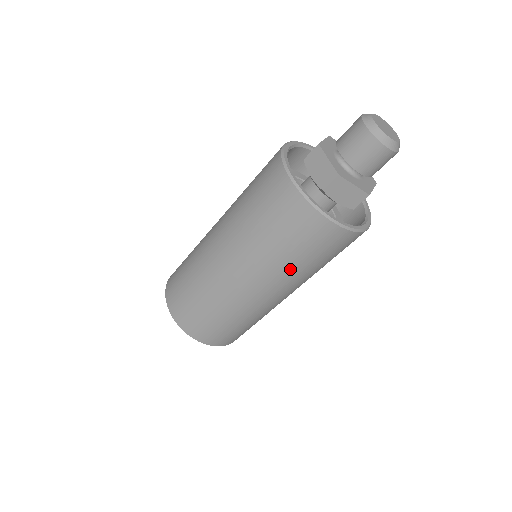
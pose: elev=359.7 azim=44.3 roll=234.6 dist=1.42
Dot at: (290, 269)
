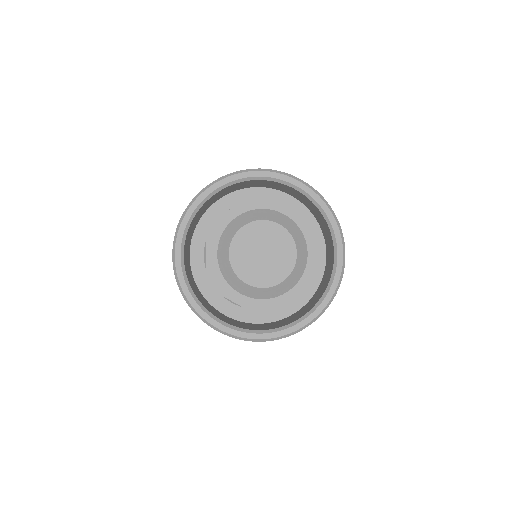
Dot at: occluded
